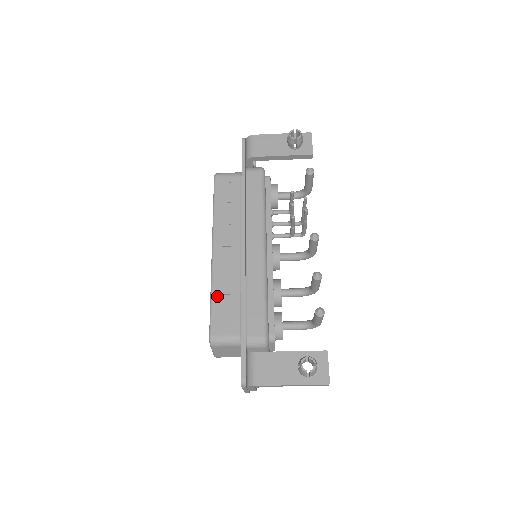
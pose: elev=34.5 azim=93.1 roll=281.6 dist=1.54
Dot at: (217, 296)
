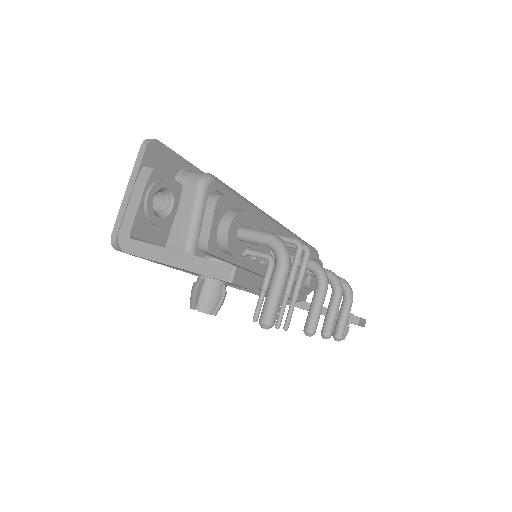
Dot at: occluded
